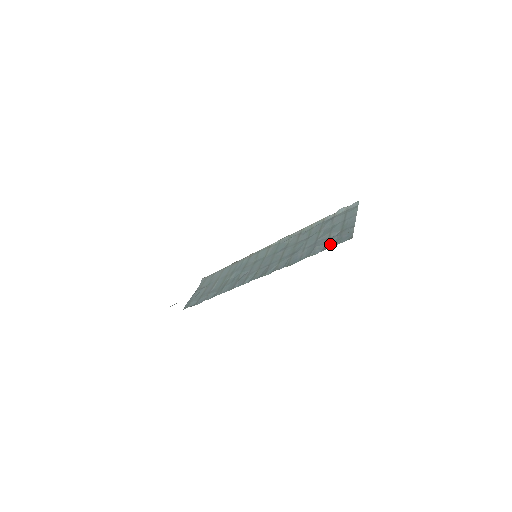
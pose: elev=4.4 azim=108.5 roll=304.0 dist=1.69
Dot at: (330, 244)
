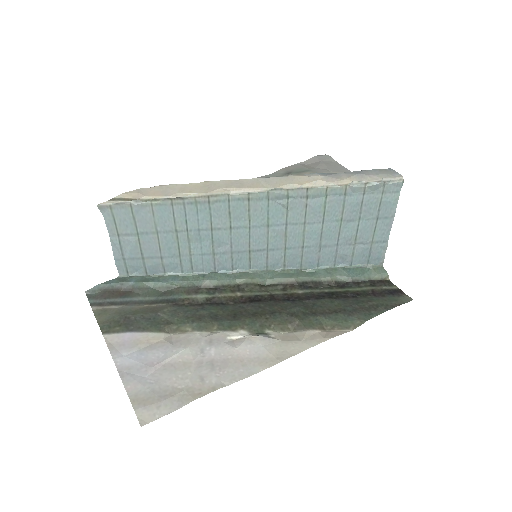
Dot at: (356, 260)
